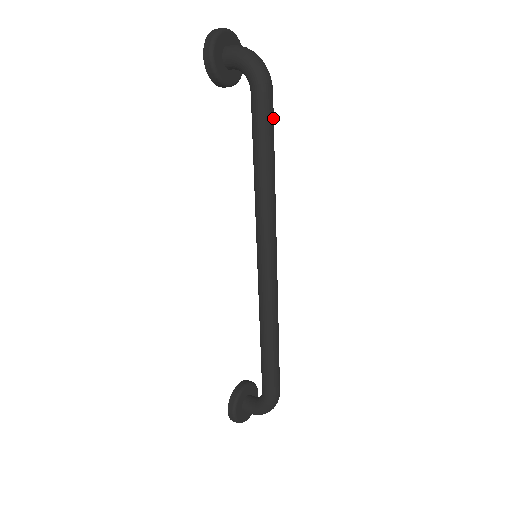
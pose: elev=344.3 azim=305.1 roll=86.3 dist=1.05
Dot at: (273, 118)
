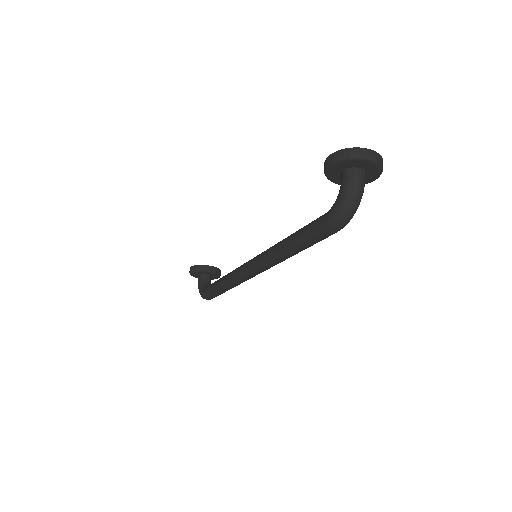
Dot at: (321, 240)
